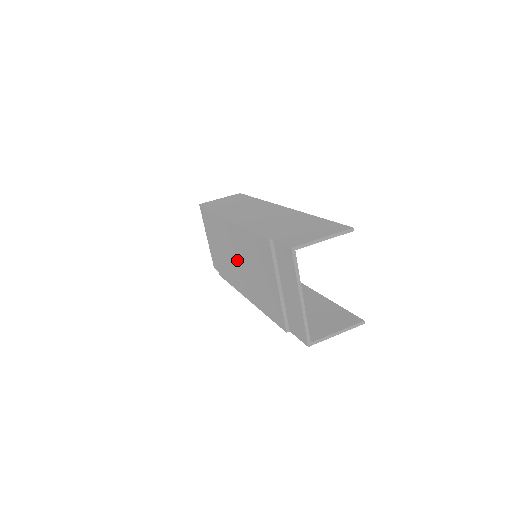
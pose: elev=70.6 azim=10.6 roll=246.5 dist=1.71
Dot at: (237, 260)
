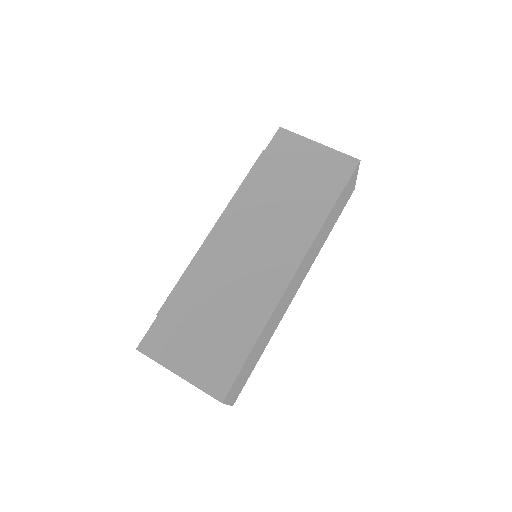
Dot at: (250, 253)
